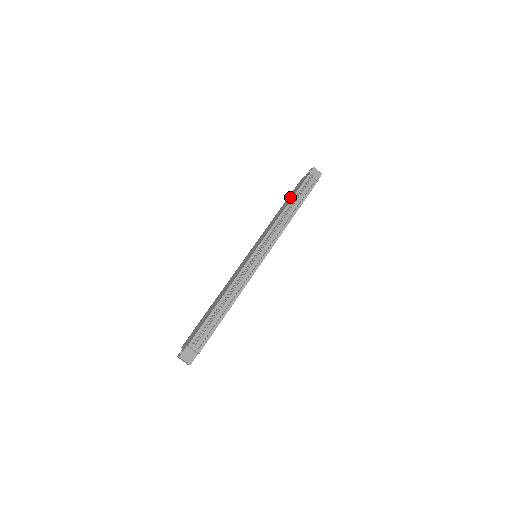
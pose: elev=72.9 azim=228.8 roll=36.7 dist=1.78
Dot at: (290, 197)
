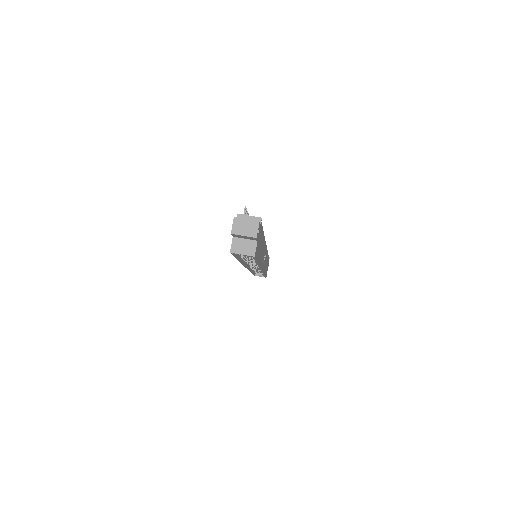
Dot at: occluded
